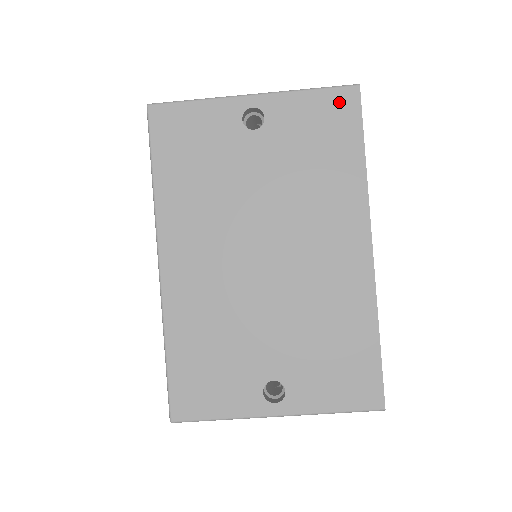
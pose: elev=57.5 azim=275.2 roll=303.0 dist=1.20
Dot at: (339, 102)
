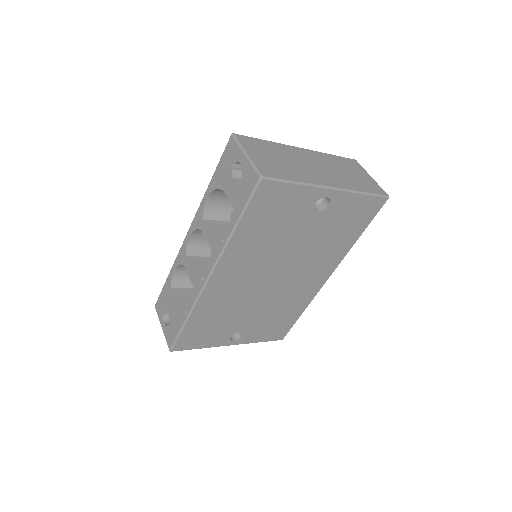
Dot at: (372, 205)
